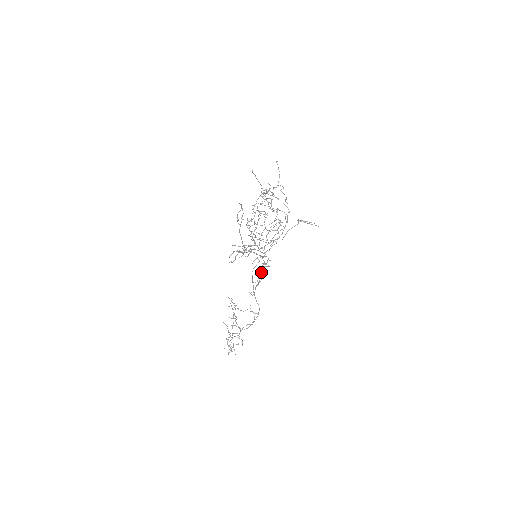
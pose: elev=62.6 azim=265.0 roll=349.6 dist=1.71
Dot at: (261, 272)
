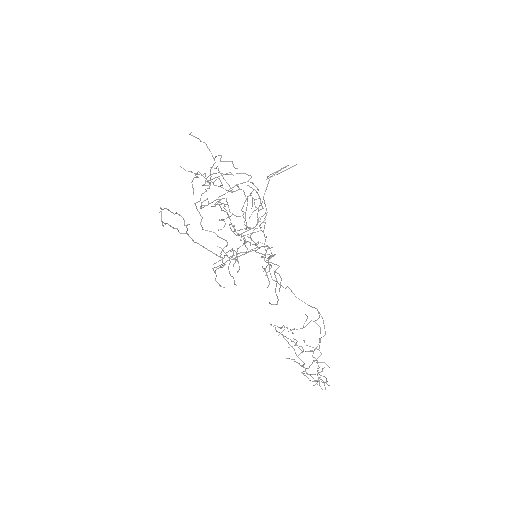
Dot at: (269, 269)
